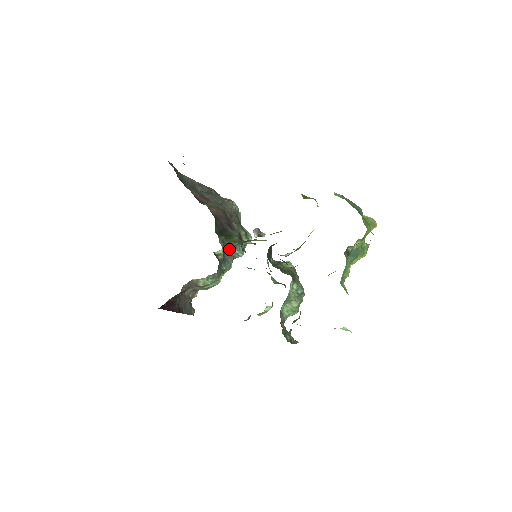
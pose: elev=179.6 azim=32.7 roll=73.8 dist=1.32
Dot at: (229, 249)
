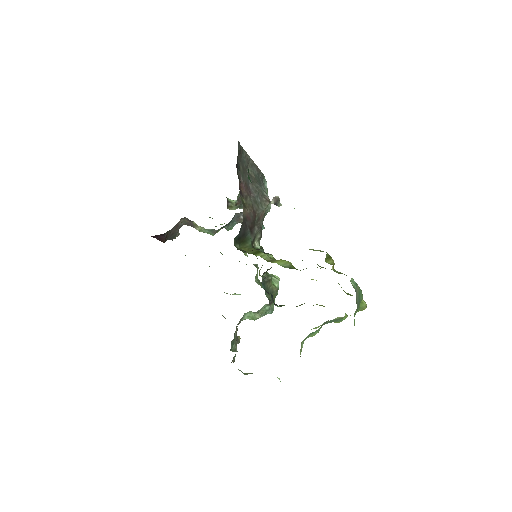
Dot at: (241, 215)
